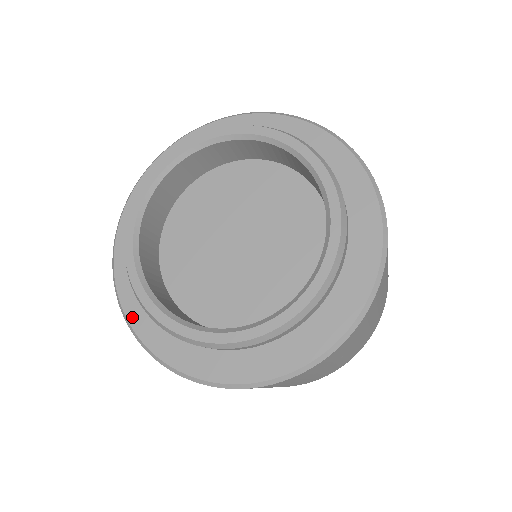
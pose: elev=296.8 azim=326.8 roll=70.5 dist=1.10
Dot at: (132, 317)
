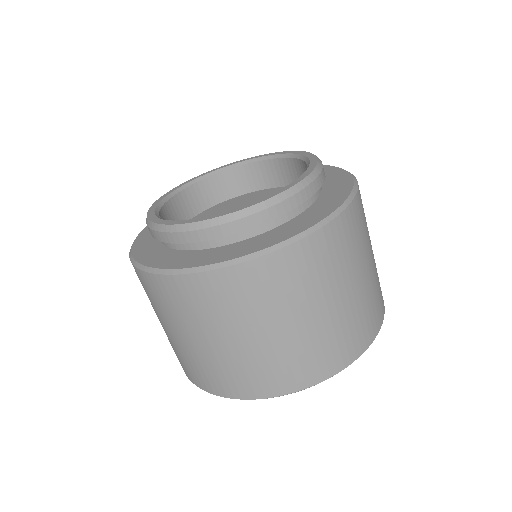
Dot at: (143, 232)
